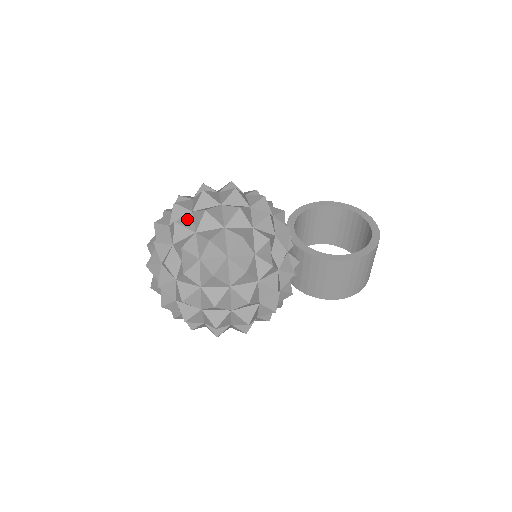
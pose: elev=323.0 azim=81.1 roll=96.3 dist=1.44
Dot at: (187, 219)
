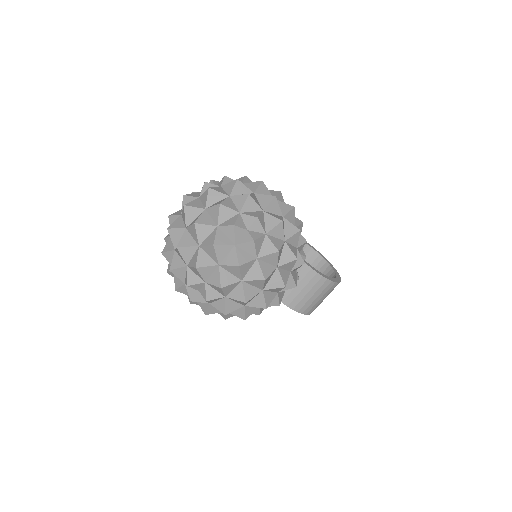
Dot at: (254, 197)
